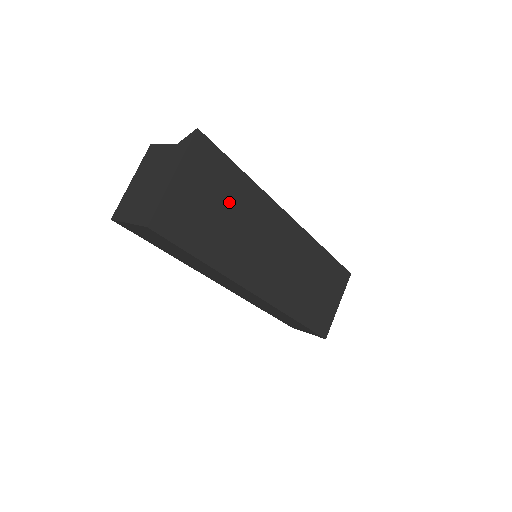
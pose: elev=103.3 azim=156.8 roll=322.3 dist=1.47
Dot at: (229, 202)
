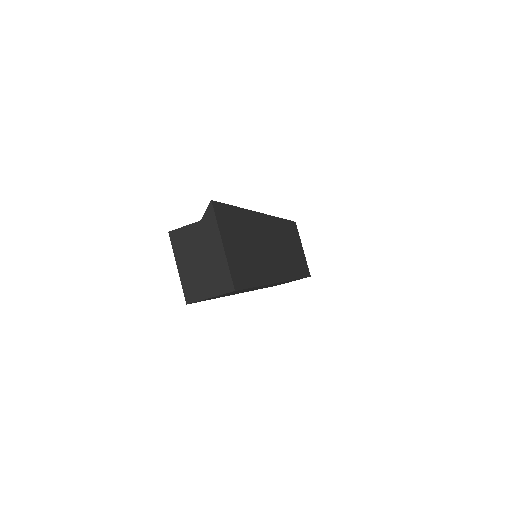
Dot at: (244, 234)
